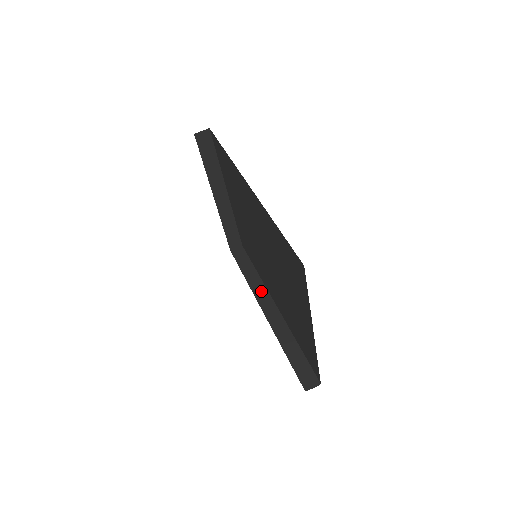
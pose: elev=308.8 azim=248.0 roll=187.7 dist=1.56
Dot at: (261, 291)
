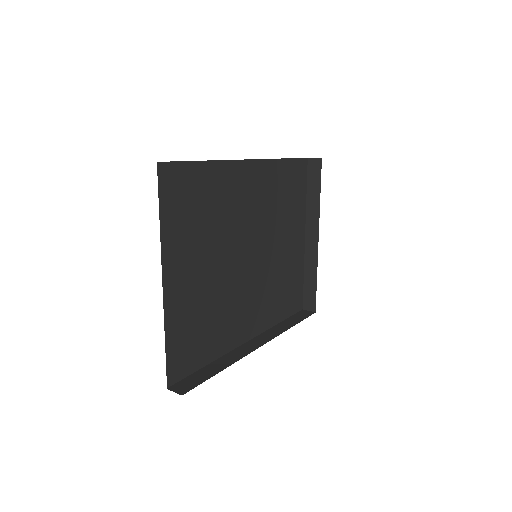
Dot at: (271, 334)
